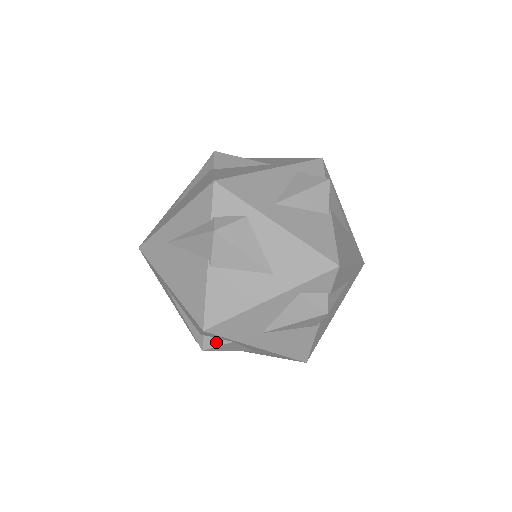
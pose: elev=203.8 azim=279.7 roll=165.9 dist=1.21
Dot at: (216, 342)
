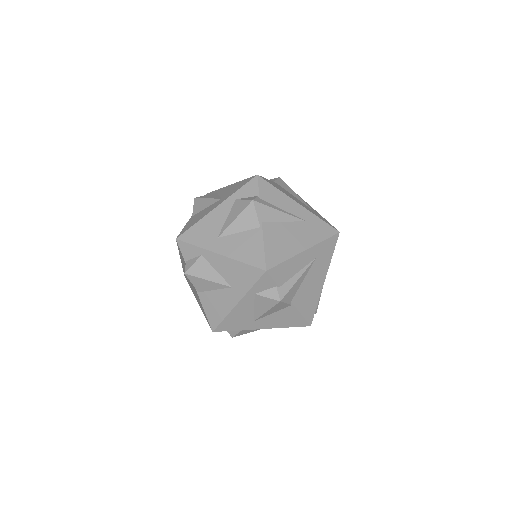
Dot at: (192, 262)
